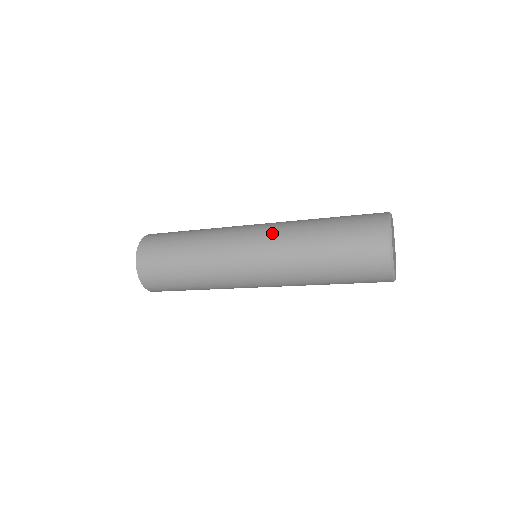
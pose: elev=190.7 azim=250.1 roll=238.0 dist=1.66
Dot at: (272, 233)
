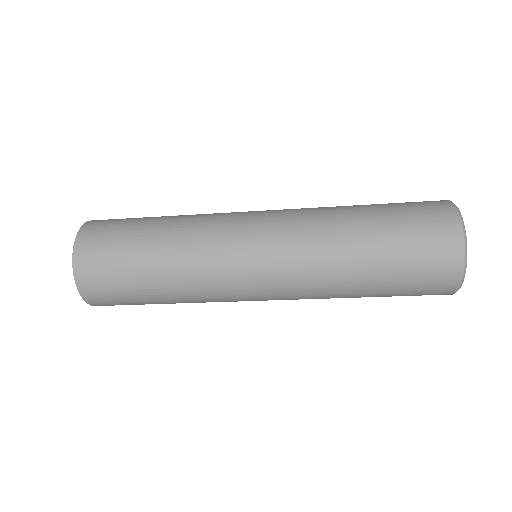
Dot at: occluded
